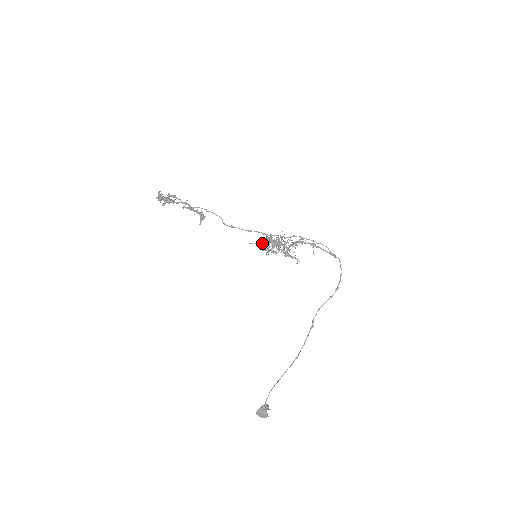
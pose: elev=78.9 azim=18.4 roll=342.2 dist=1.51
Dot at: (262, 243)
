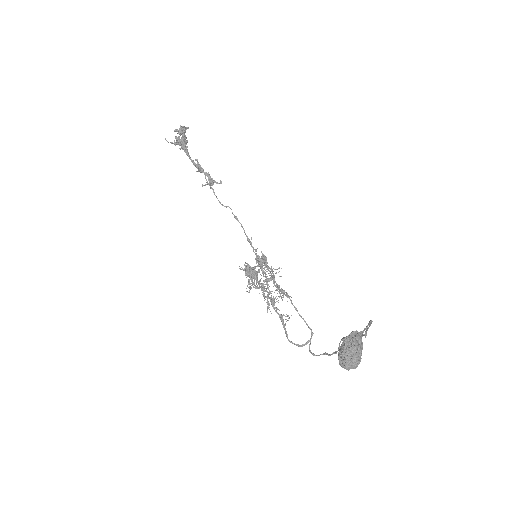
Dot at: (261, 256)
